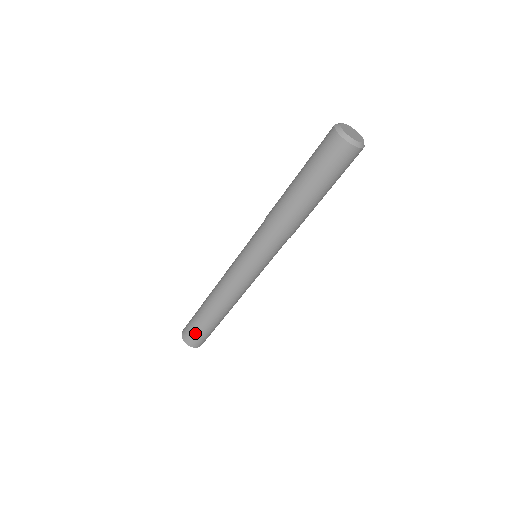
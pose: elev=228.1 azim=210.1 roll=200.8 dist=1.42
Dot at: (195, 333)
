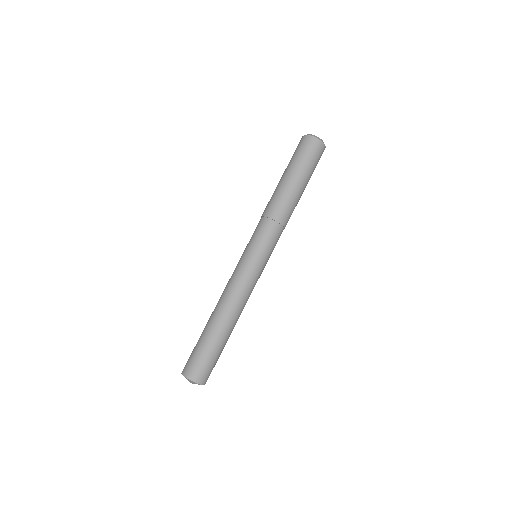
Dot at: (192, 354)
